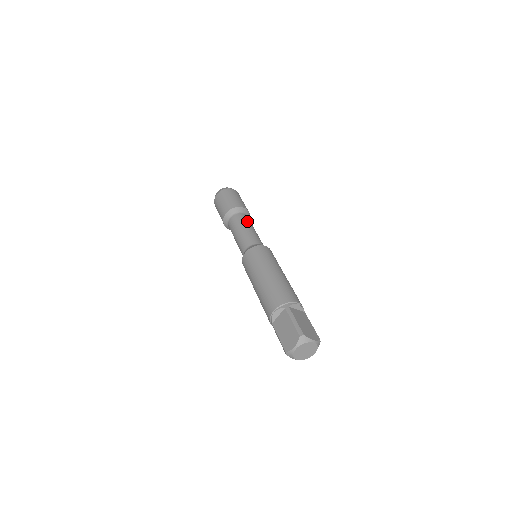
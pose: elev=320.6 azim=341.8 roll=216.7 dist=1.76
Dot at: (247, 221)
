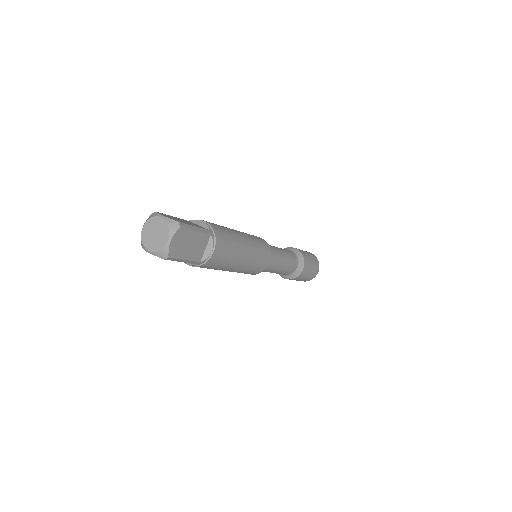
Dot at: occluded
